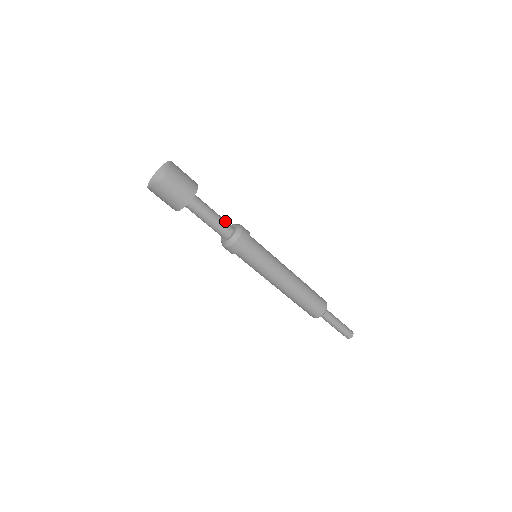
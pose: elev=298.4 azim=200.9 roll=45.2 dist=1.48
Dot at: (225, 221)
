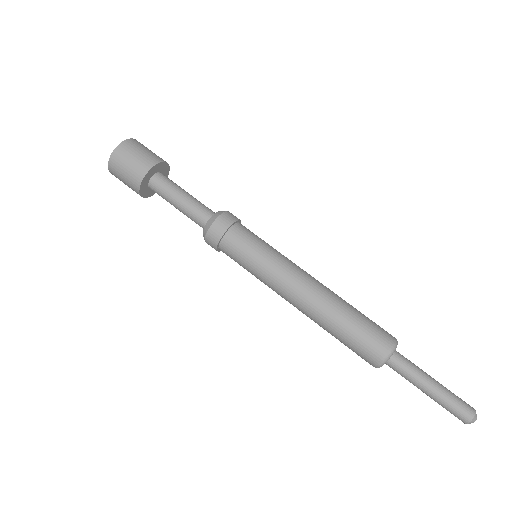
Dot at: (203, 206)
